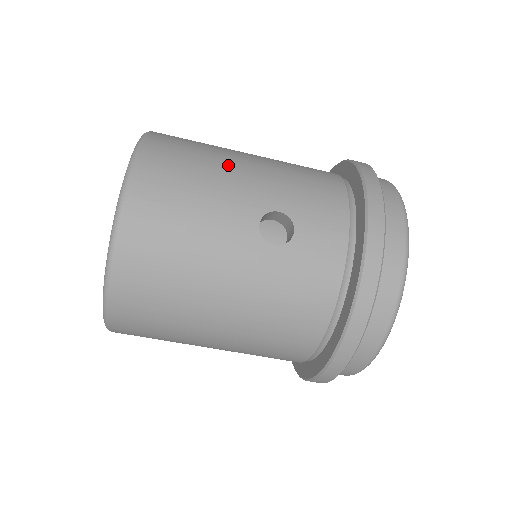
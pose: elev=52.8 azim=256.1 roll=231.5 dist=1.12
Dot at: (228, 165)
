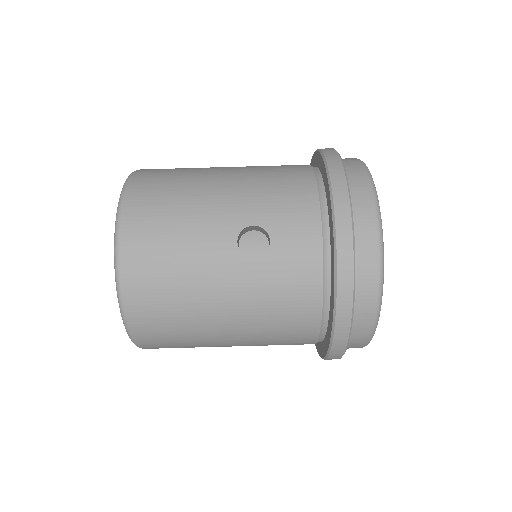
Dot at: (202, 191)
